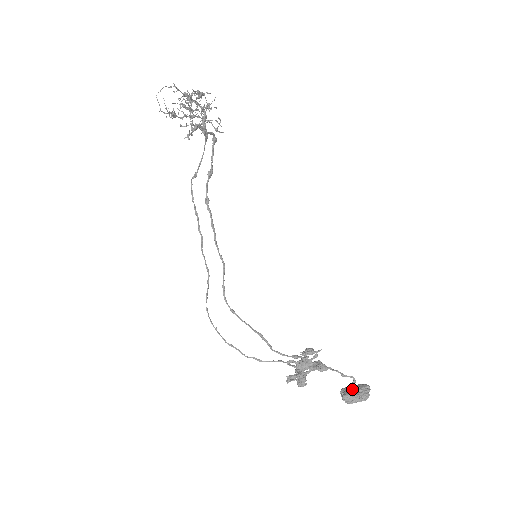
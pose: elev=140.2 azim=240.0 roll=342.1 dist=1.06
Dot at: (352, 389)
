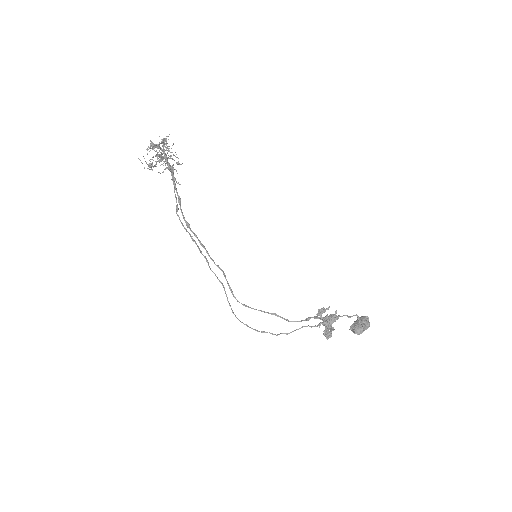
Dot at: (358, 324)
